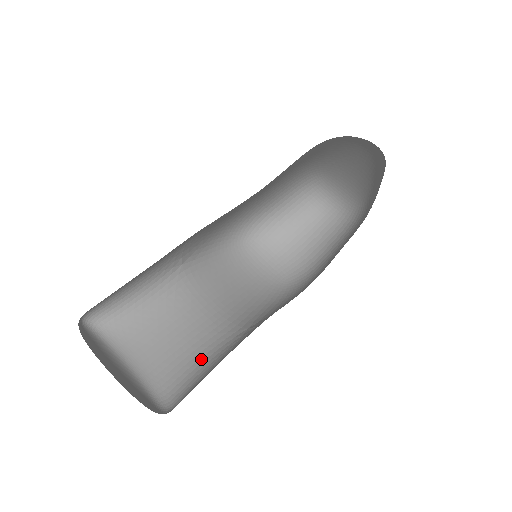
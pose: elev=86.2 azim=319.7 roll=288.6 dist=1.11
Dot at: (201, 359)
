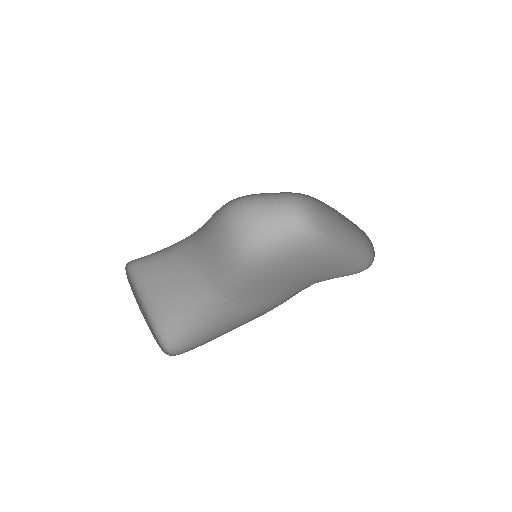
Dot at: (190, 311)
